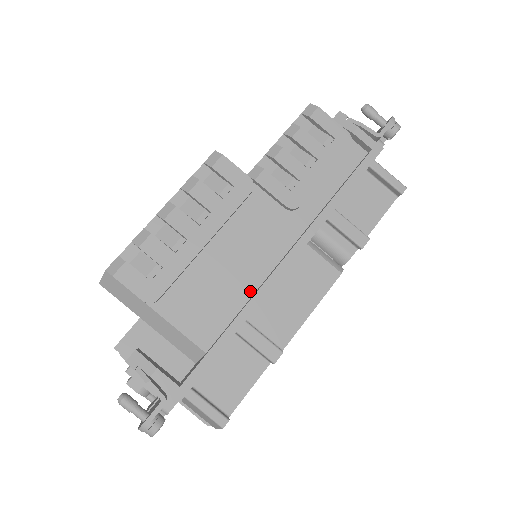
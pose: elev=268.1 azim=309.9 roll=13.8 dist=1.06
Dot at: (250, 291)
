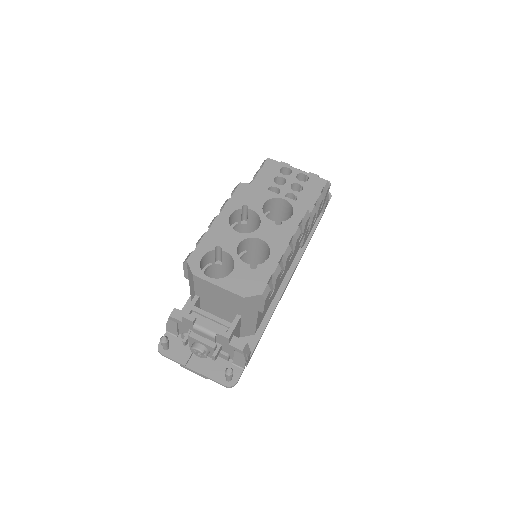
Dot at: (275, 295)
